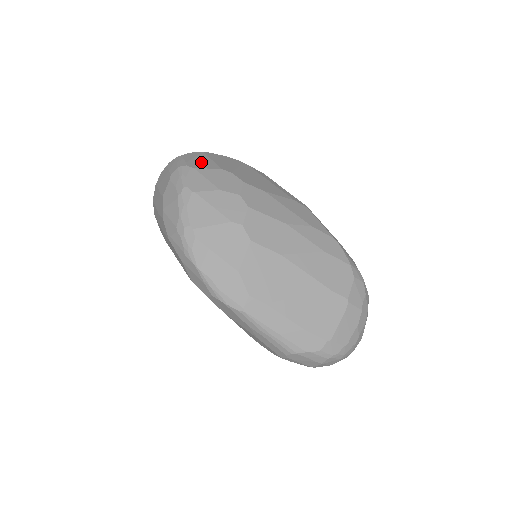
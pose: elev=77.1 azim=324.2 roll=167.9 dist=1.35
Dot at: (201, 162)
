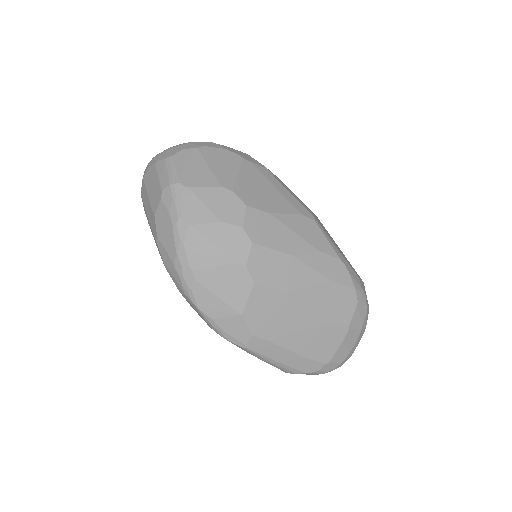
Dot at: (196, 173)
